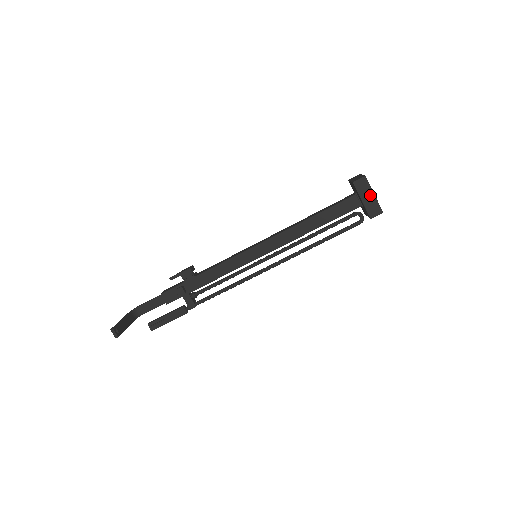
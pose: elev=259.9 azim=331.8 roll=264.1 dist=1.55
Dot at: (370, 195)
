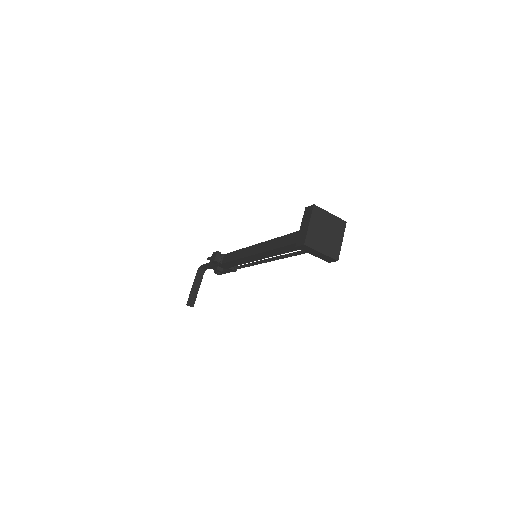
Dot at: (317, 253)
